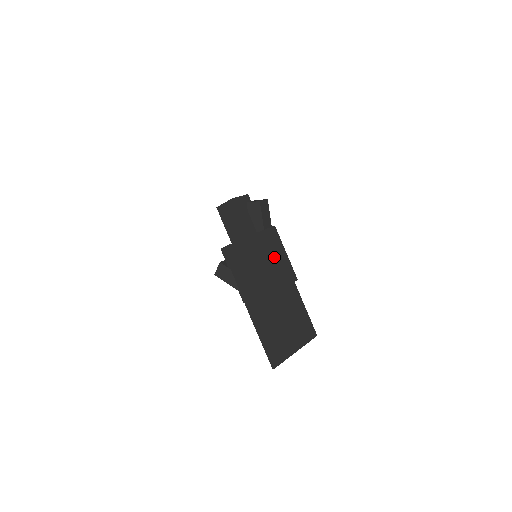
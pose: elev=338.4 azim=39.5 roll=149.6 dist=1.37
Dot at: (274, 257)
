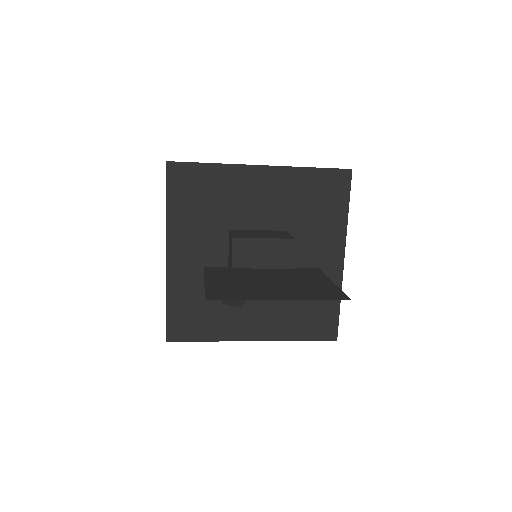
Dot at: (260, 231)
